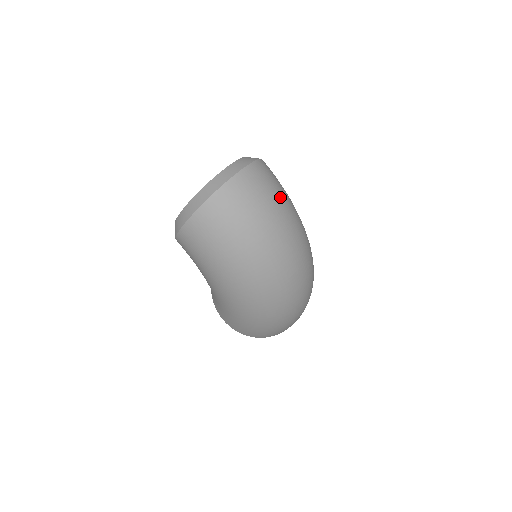
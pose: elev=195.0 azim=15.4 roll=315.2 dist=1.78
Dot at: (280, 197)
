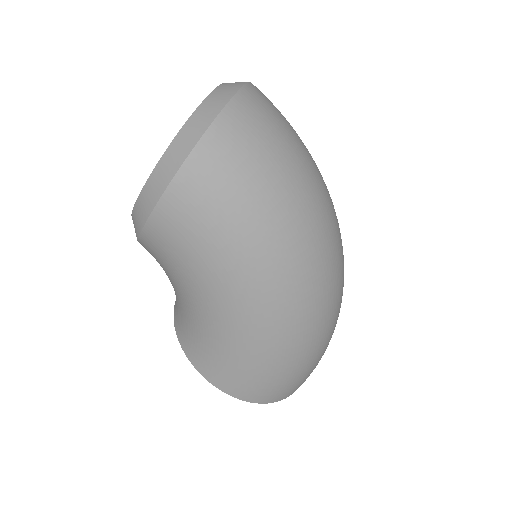
Dot at: occluded
